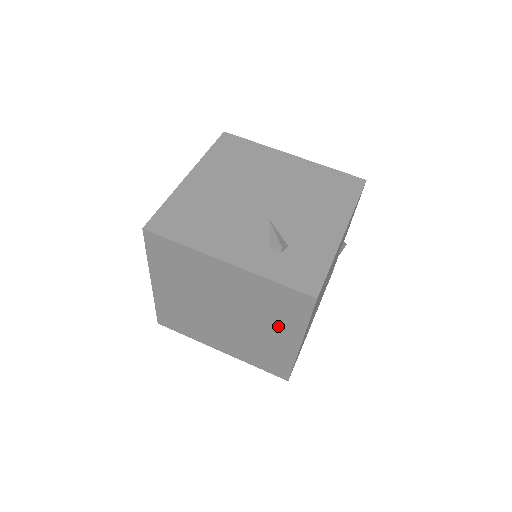
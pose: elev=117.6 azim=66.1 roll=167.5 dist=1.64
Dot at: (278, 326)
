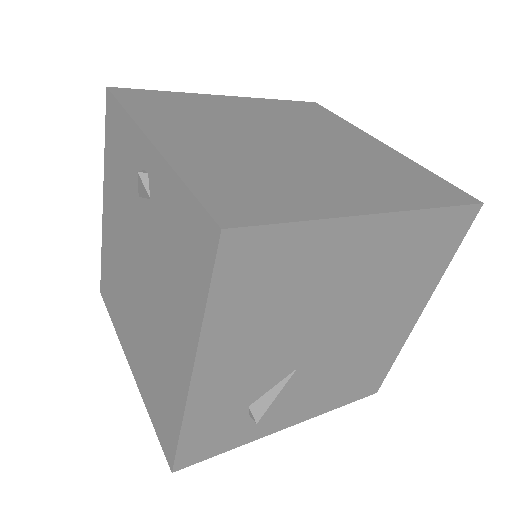
Dot at: (340, 133)
